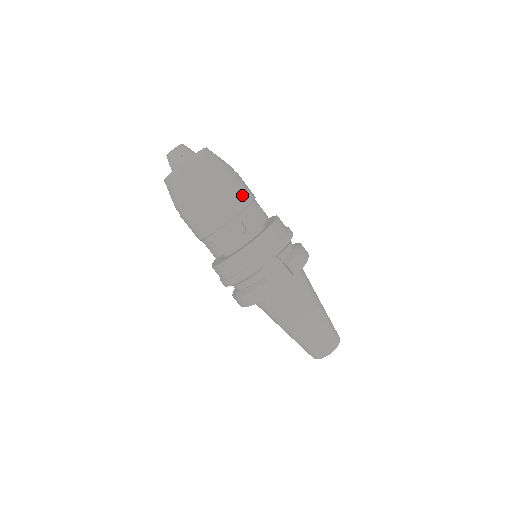
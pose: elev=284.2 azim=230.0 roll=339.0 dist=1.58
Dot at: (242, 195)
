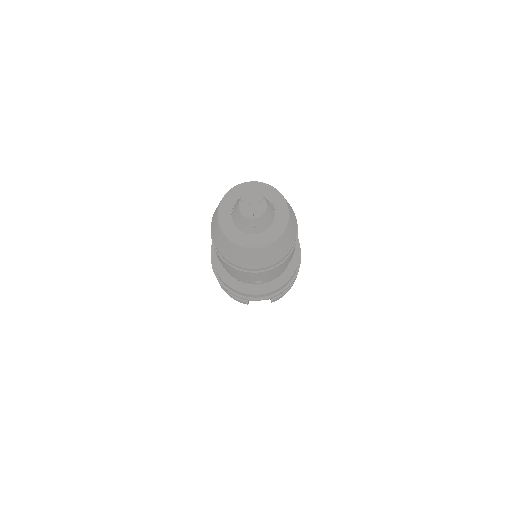
Dot at: occluded
